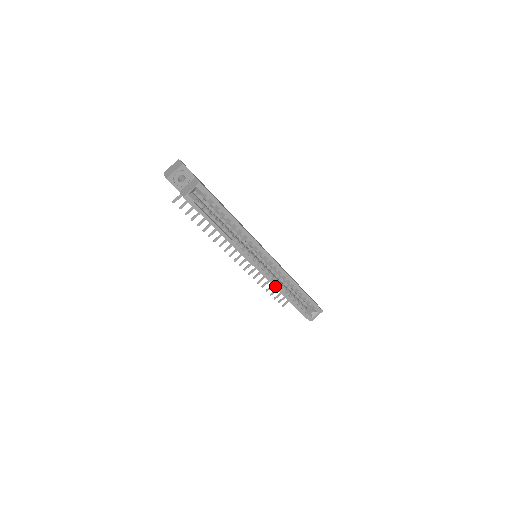
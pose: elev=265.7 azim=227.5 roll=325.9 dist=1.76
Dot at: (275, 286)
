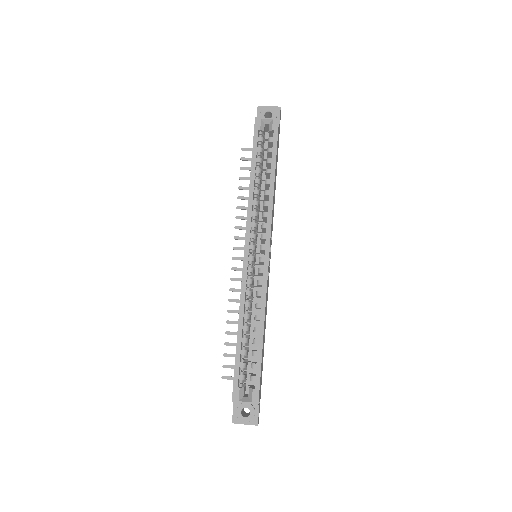
Dot at: (242, 298)
